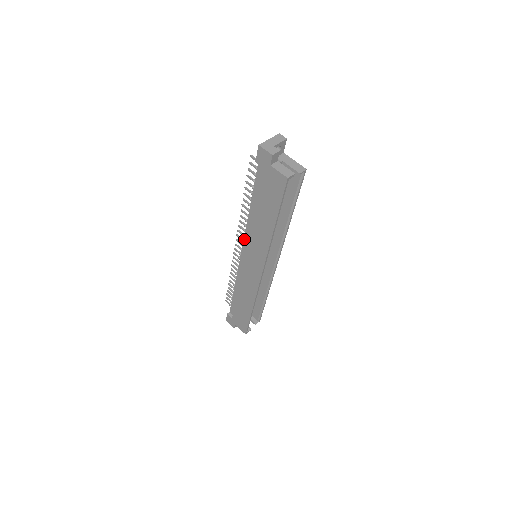
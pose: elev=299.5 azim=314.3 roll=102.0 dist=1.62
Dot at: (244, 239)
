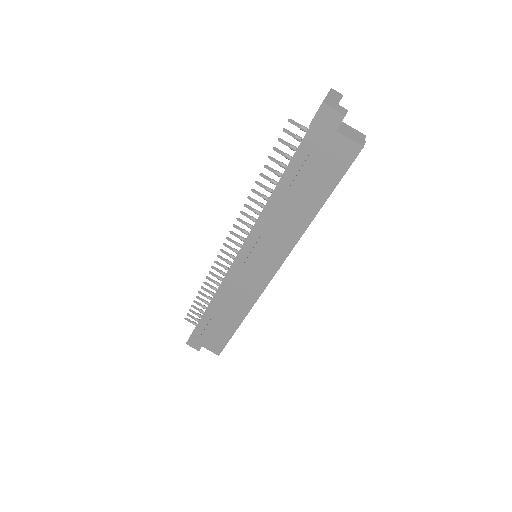
Dot at: (248, 236)
